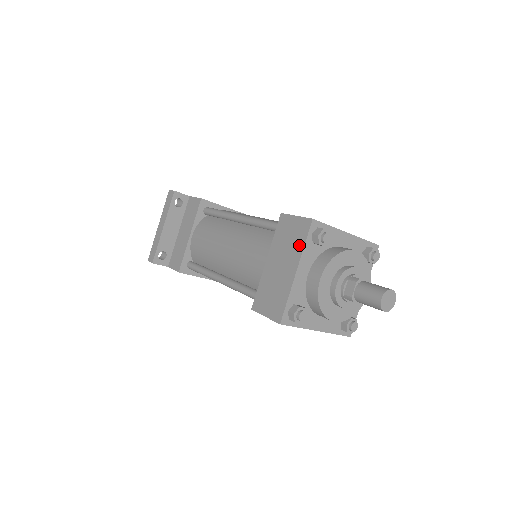
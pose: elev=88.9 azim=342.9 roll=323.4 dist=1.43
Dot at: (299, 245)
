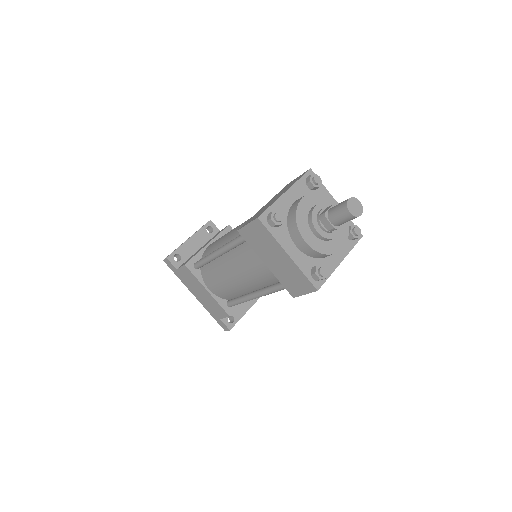
Dot at: (294, 182)
